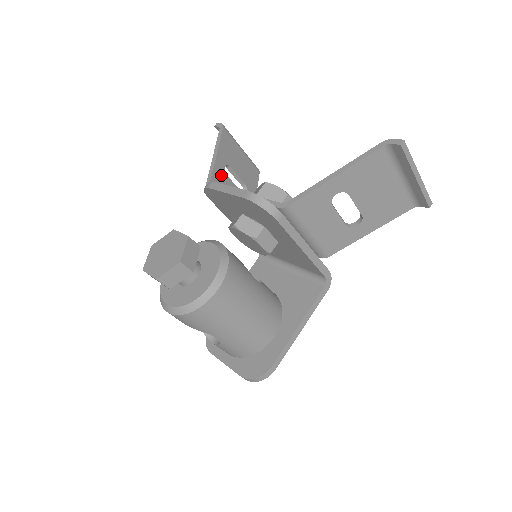
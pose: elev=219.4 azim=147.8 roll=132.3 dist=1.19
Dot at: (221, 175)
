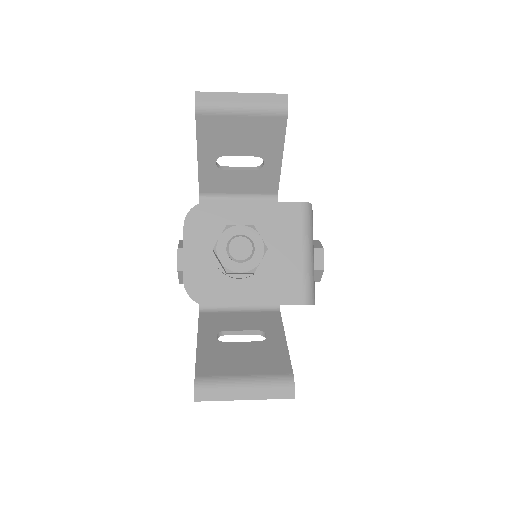
Dot at: (212, 176)
